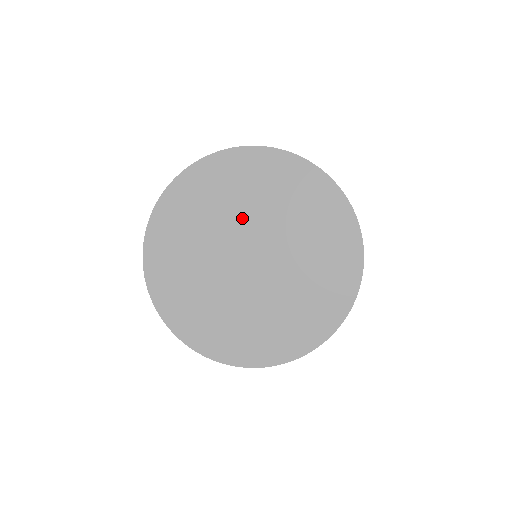
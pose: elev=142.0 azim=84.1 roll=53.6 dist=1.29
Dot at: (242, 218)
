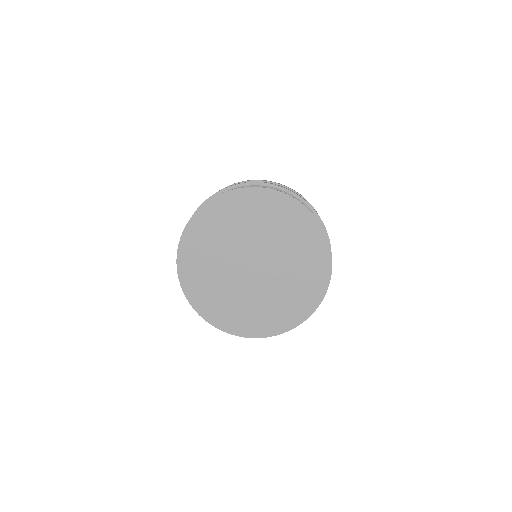
Dot at: (249, 238)
